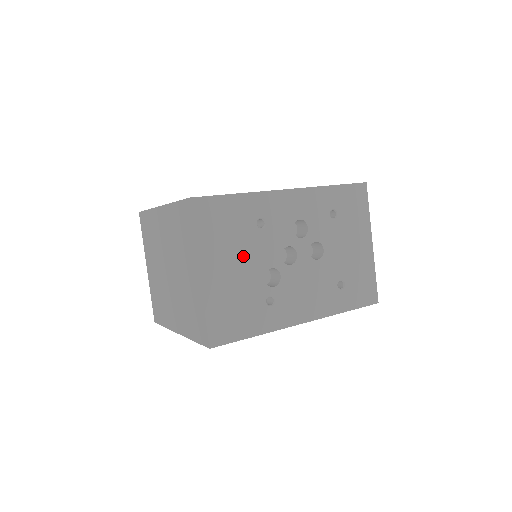
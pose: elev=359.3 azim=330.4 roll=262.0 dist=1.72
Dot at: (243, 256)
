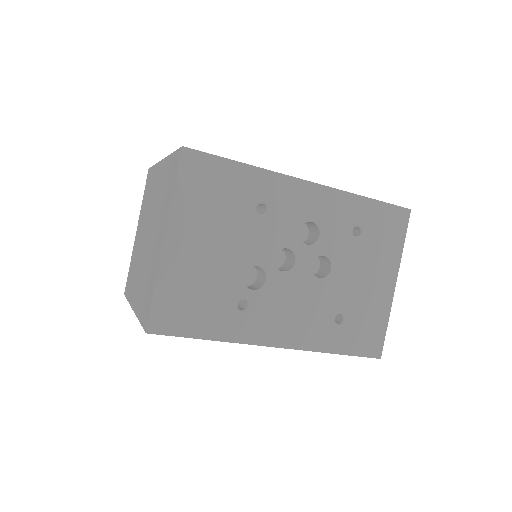
Dot at: (226, 239)
